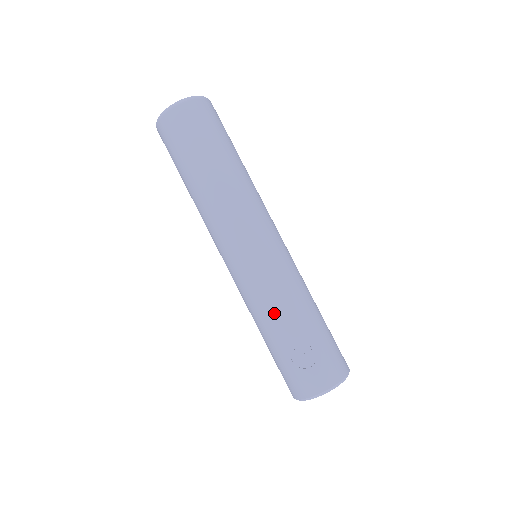
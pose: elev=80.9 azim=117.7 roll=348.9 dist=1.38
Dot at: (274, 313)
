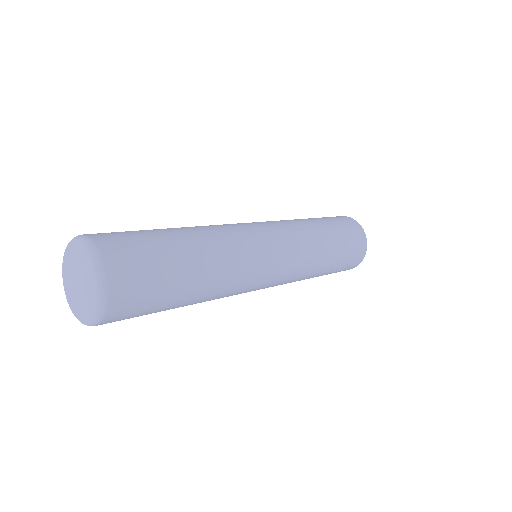
Dot at: occluded
